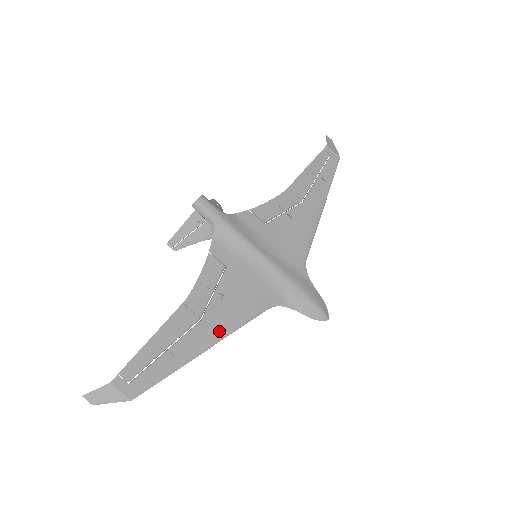
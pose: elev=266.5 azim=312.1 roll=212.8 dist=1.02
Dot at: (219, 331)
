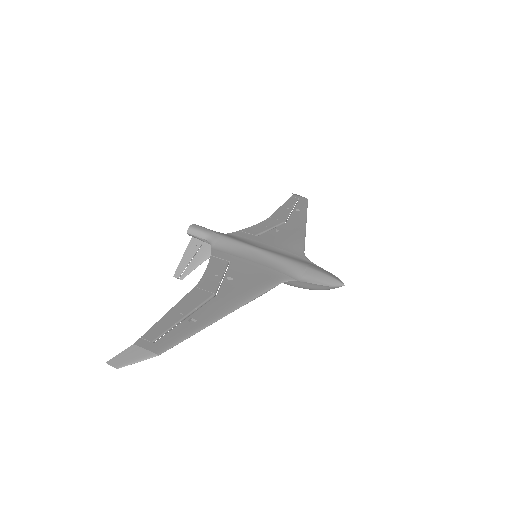
Dot at: (236, 300)
